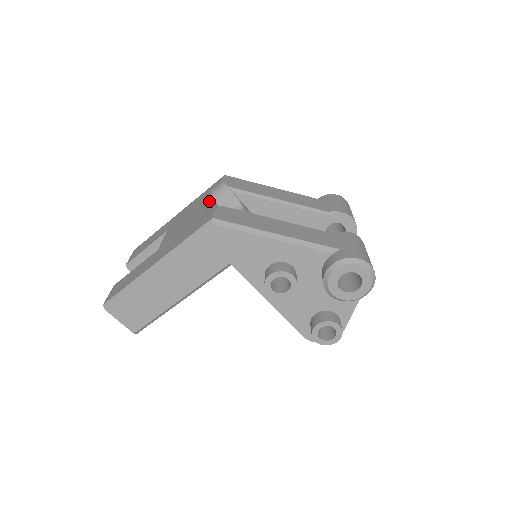
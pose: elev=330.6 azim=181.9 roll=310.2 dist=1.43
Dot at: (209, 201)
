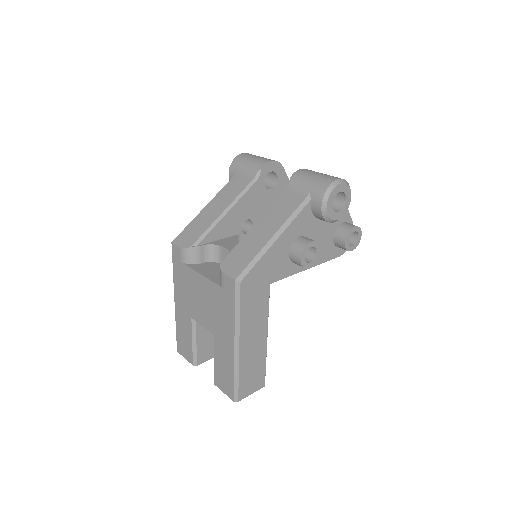
Dot at: (196, 270)
